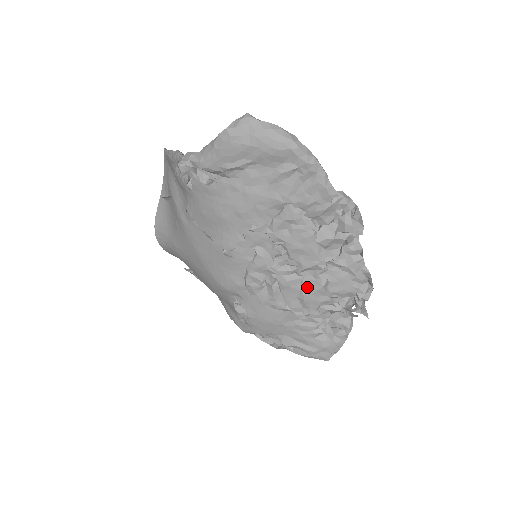
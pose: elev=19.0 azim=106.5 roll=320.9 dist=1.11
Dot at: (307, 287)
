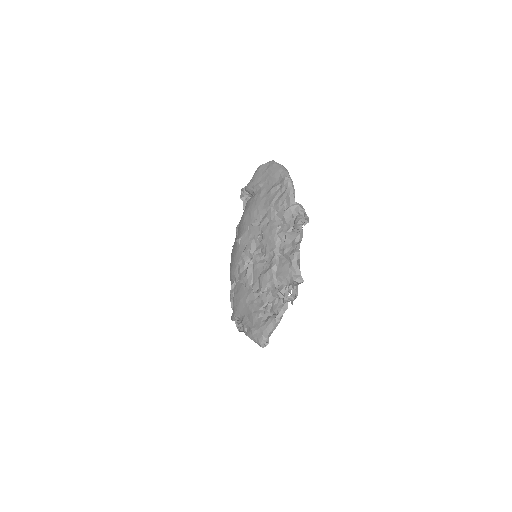
Dot at: (265, 269)
